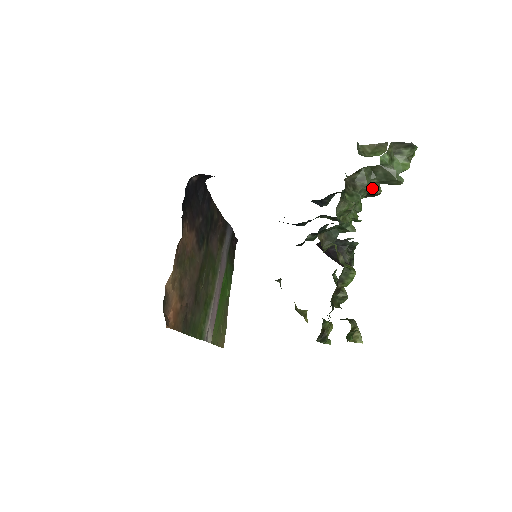
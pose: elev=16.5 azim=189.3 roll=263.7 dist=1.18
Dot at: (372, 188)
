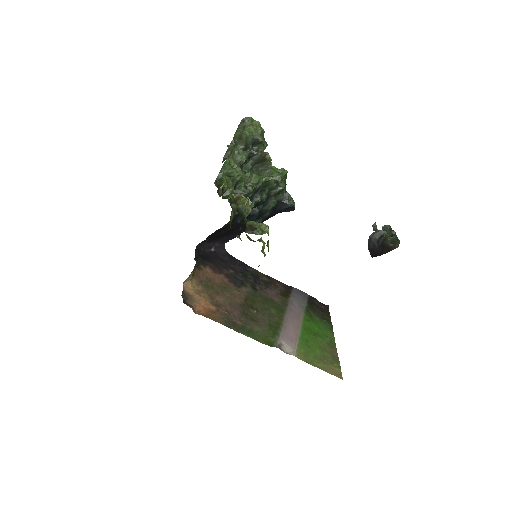
Dot at: (253, 154)
